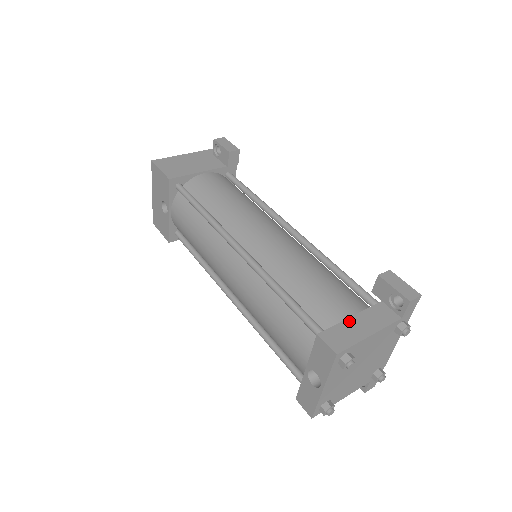
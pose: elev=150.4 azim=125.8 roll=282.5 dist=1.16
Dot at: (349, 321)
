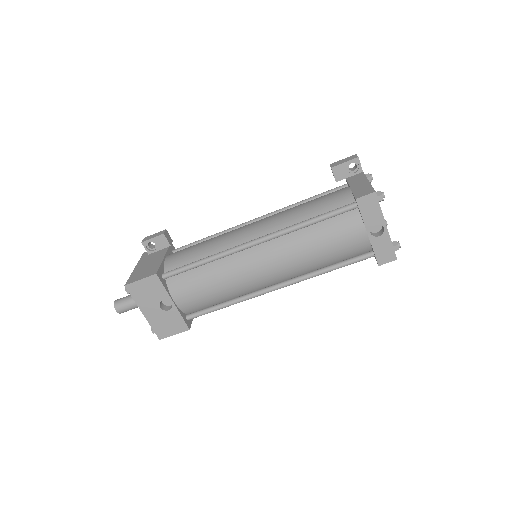
Dot at: (353, 188)
